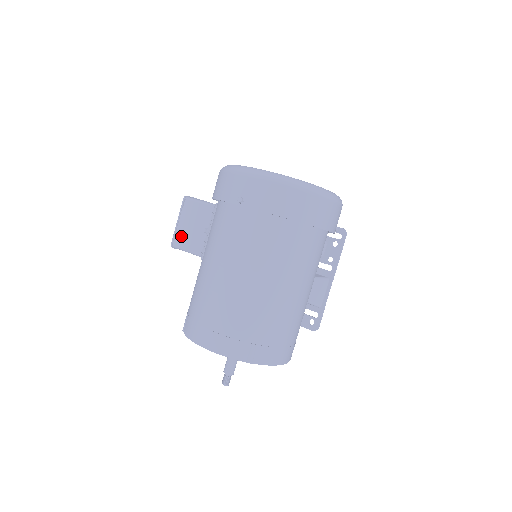
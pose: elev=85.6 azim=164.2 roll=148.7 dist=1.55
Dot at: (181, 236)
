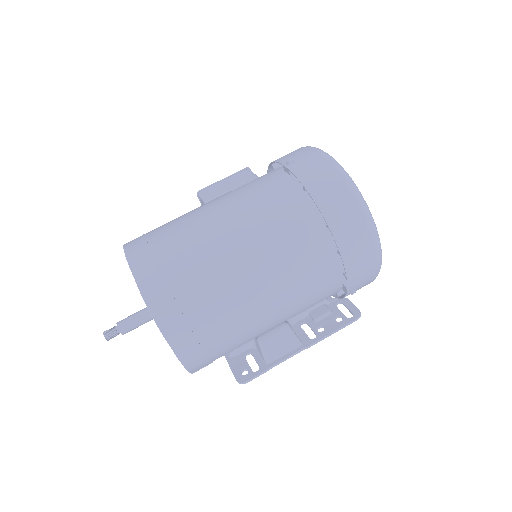
Dot at: (213, 189)
